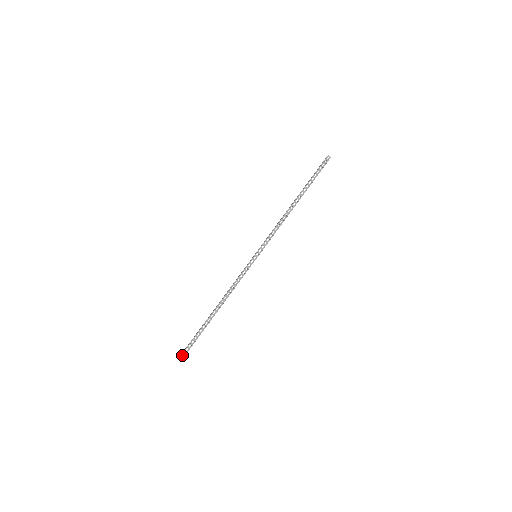
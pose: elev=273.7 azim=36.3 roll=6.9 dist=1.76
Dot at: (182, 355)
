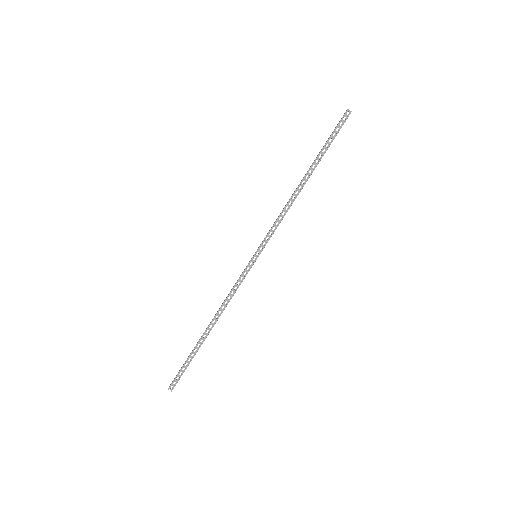
Dot at: (172, 385)
